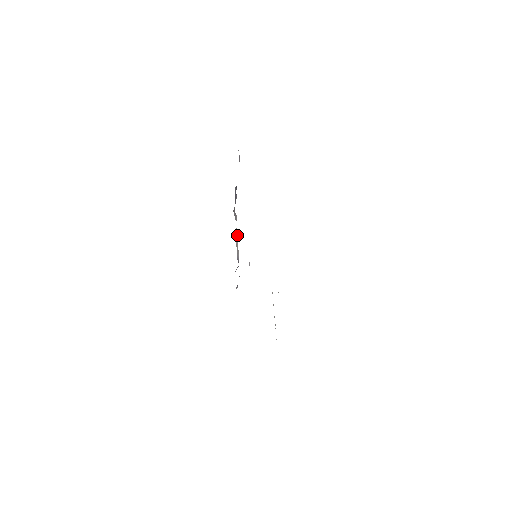
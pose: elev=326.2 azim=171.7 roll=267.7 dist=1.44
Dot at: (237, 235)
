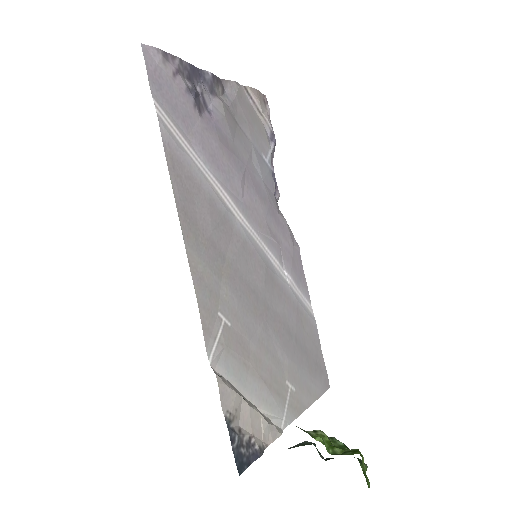
Dot at: (253, 96)
